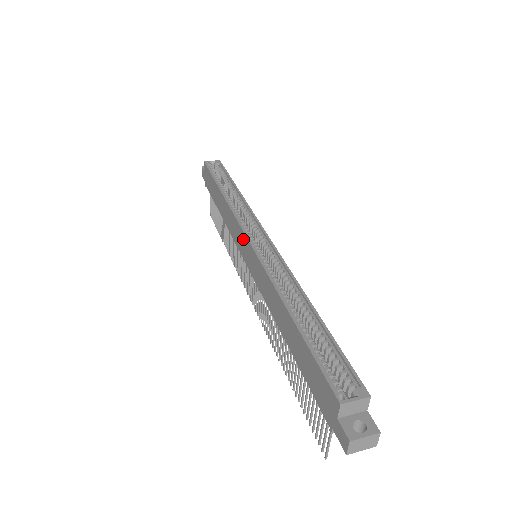
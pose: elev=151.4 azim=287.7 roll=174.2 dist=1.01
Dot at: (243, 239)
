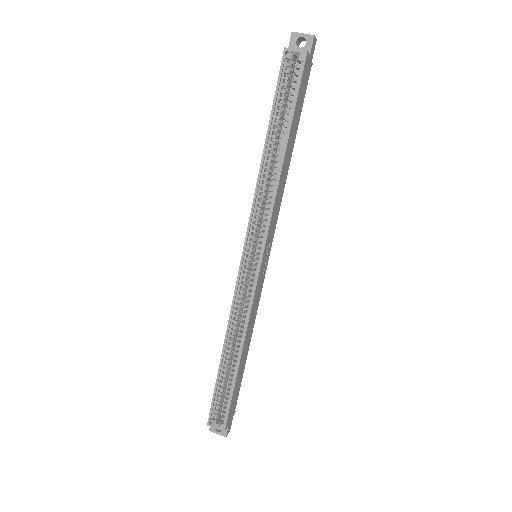
Dot at: (246, 244)
